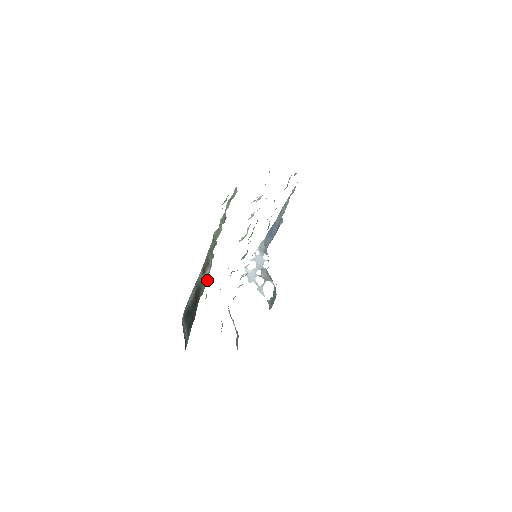
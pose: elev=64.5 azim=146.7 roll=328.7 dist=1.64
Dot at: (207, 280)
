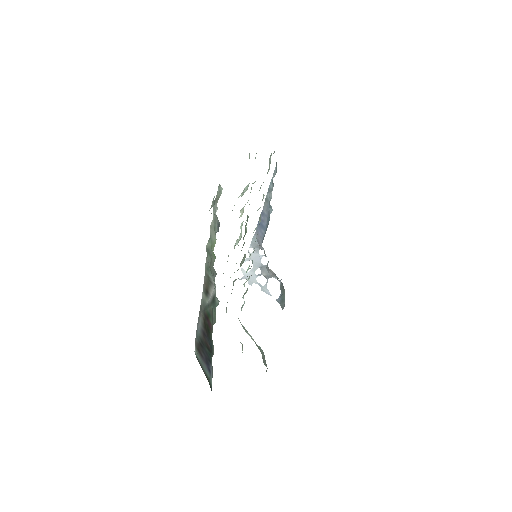
Dot at: (216, 303)
